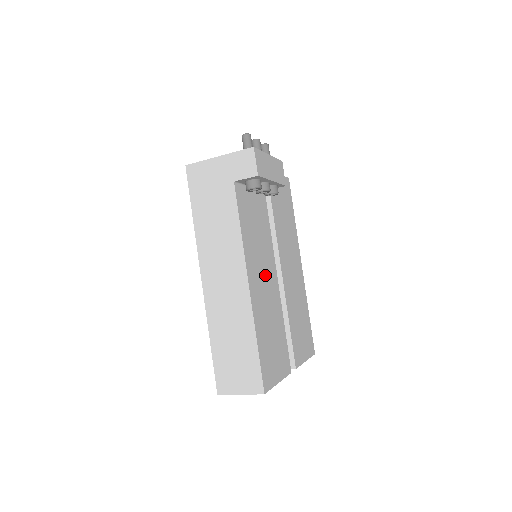
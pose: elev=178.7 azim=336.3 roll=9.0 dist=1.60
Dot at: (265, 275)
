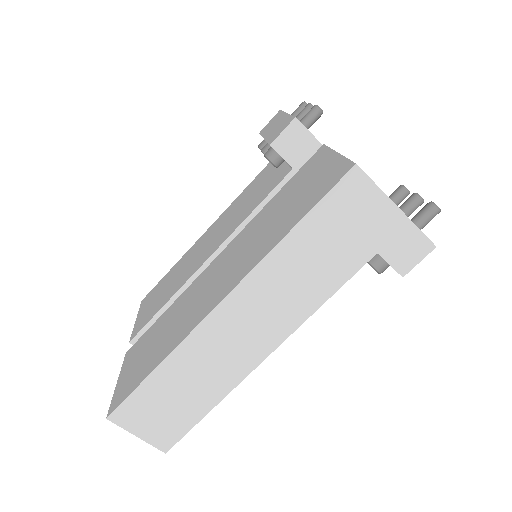
Dot at: occluded
